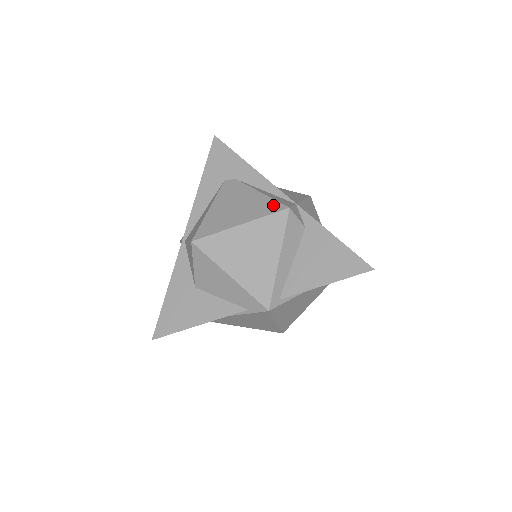
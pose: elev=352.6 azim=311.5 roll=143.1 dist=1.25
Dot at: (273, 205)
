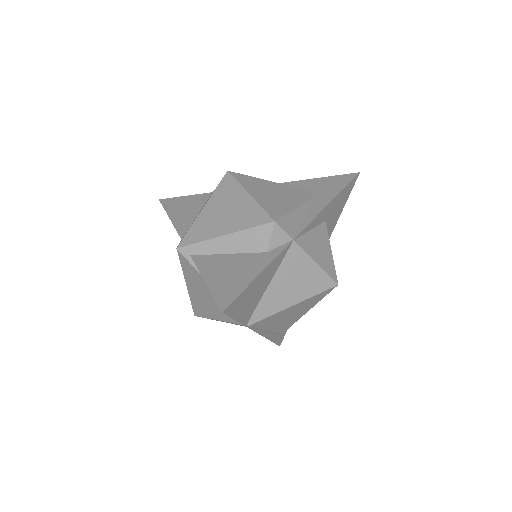
Dot at: (278, 212)
